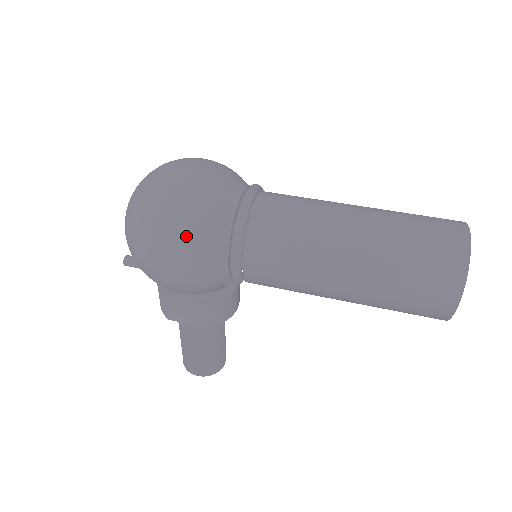
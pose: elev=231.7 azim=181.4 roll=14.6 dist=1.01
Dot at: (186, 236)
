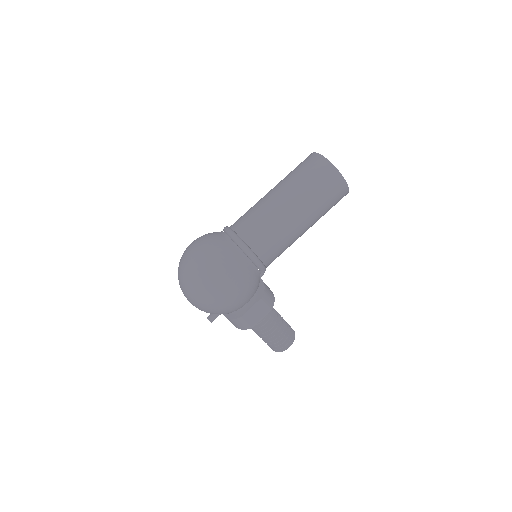
Dot at: (228, 269)
